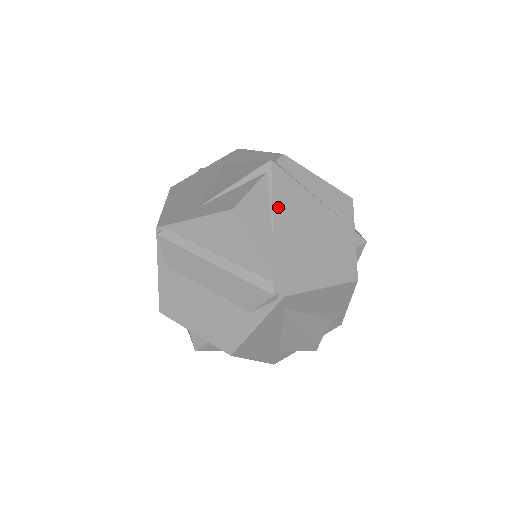
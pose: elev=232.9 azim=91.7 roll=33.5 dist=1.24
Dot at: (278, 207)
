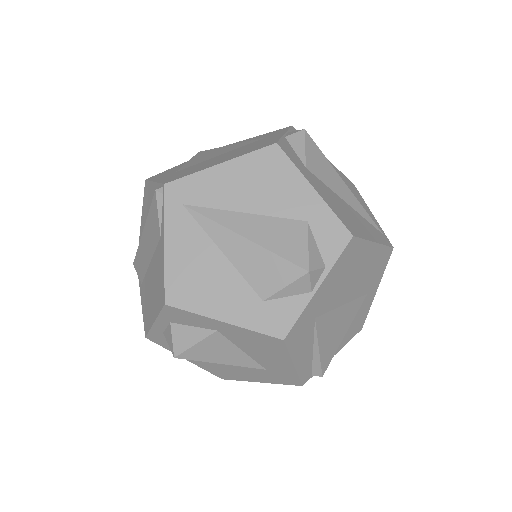
Dot at: (192, 161)
